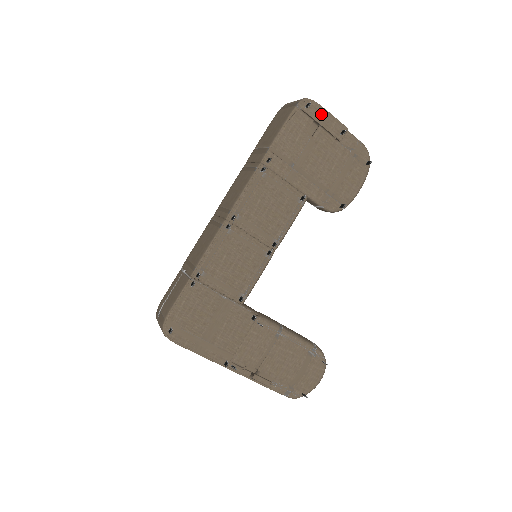
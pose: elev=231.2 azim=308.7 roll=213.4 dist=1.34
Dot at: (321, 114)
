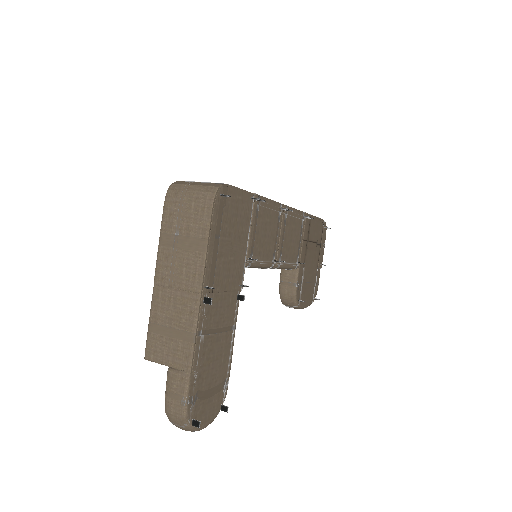
Dot at: (324, 242)
